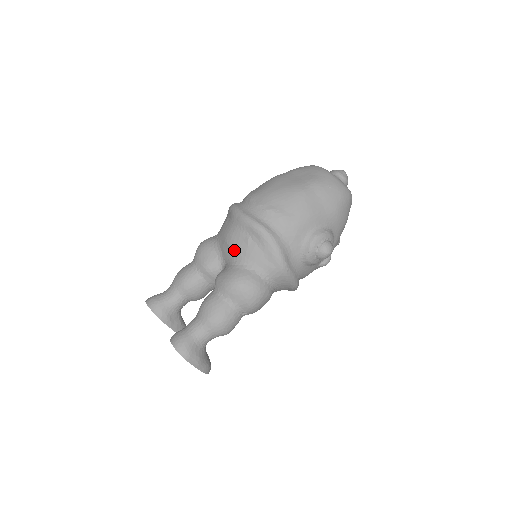
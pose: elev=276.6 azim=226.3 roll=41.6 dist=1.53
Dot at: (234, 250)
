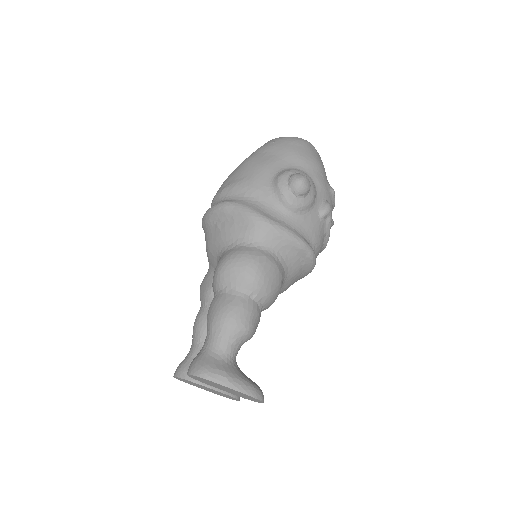
Dot at: (214, 248)
